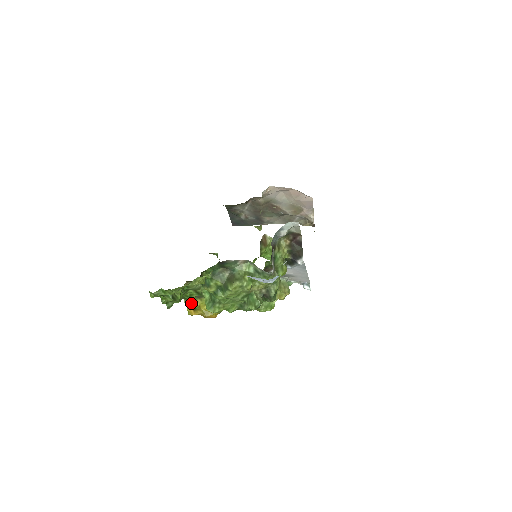
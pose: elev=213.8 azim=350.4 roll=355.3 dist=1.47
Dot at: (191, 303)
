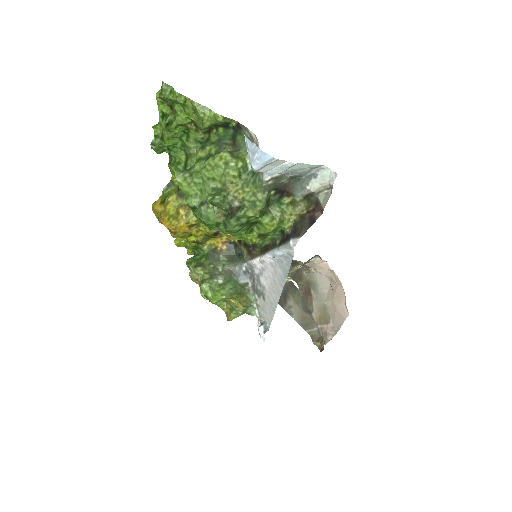
Dot at: (167, 195)
